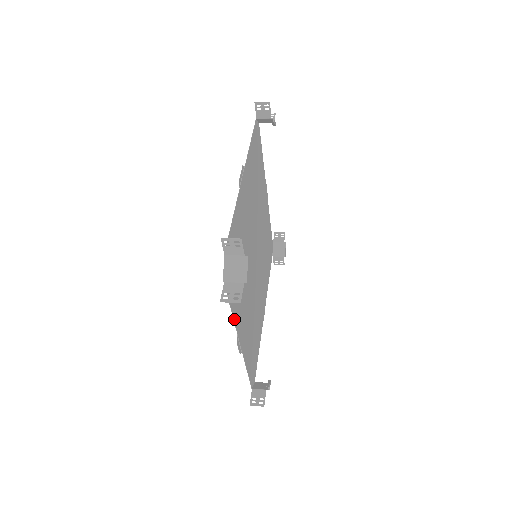
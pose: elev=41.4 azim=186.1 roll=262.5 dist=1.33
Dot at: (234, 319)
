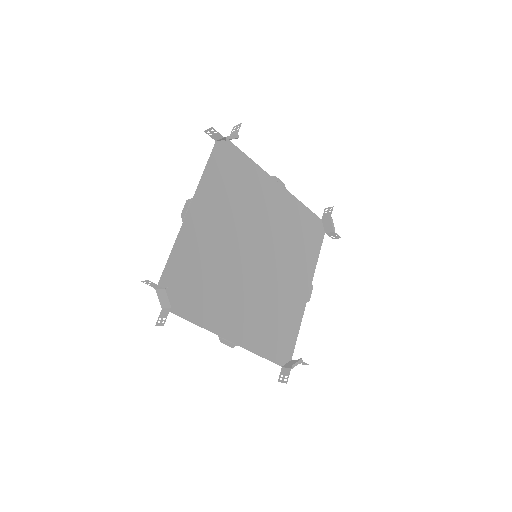
Dot at: (203, 326)
